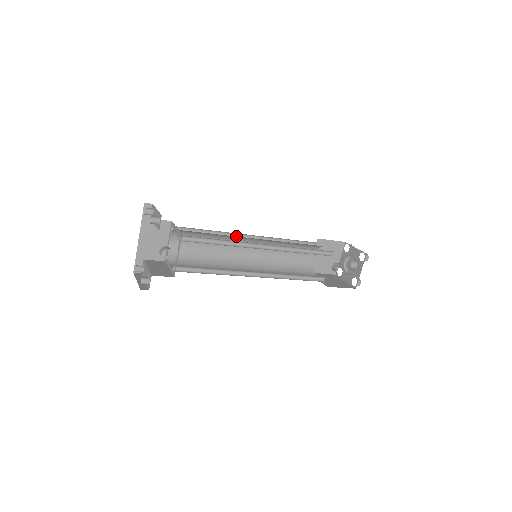
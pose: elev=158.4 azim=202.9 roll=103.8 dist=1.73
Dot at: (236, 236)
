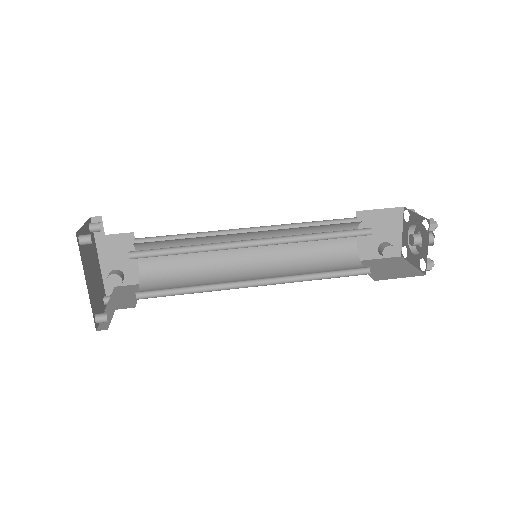
Dot at: (227, 233)
